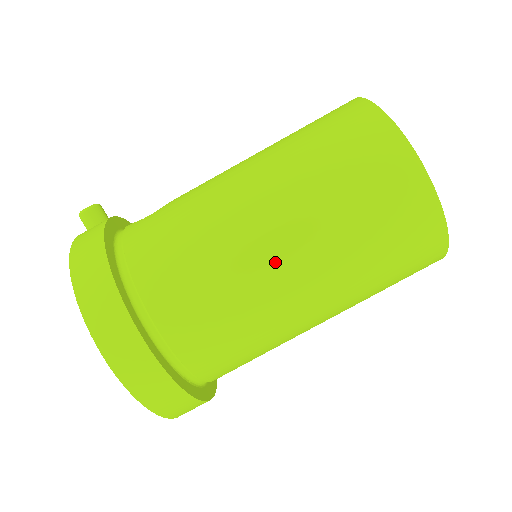
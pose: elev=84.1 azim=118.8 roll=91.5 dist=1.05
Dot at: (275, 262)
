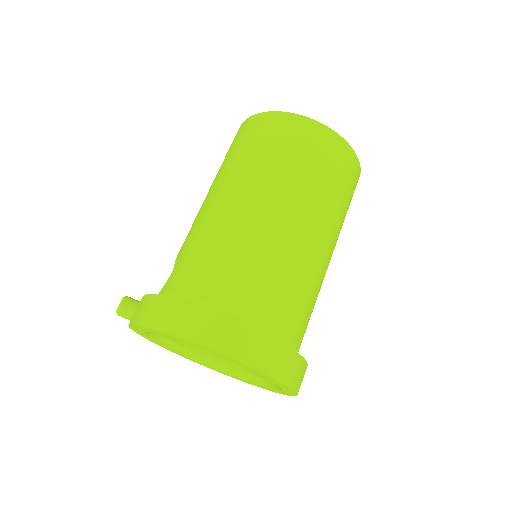
Dot at: (284, 224)
